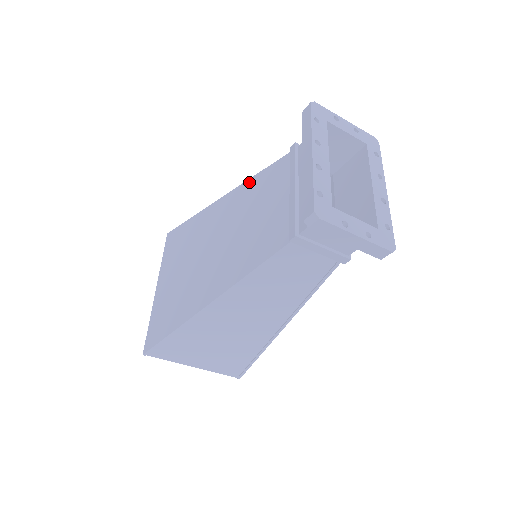
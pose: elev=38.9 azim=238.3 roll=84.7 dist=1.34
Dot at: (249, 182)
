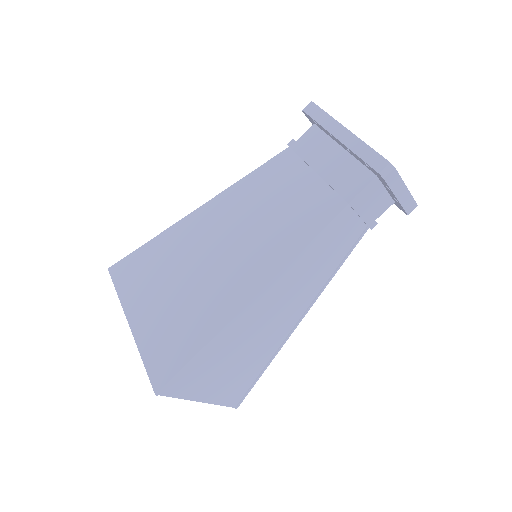
Dot at: (240, 183)
